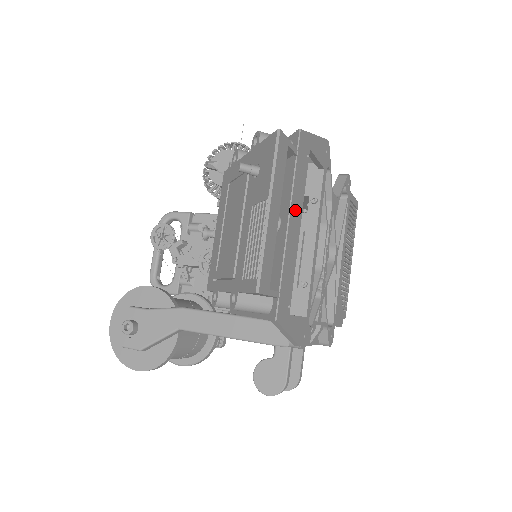
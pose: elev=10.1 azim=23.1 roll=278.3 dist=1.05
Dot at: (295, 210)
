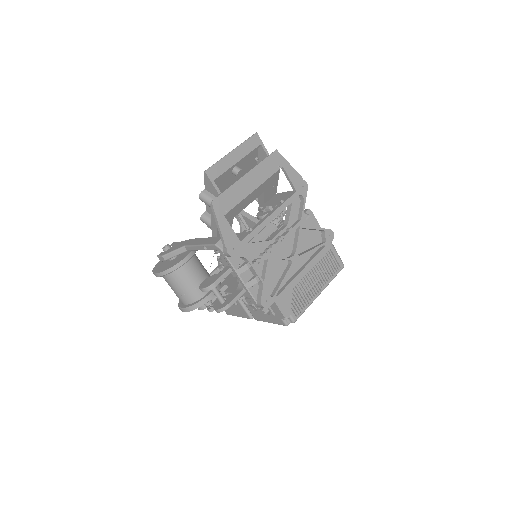
Dot at: (255, 176)
